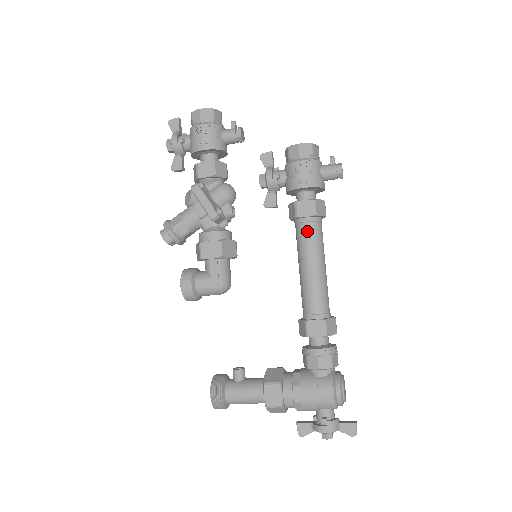
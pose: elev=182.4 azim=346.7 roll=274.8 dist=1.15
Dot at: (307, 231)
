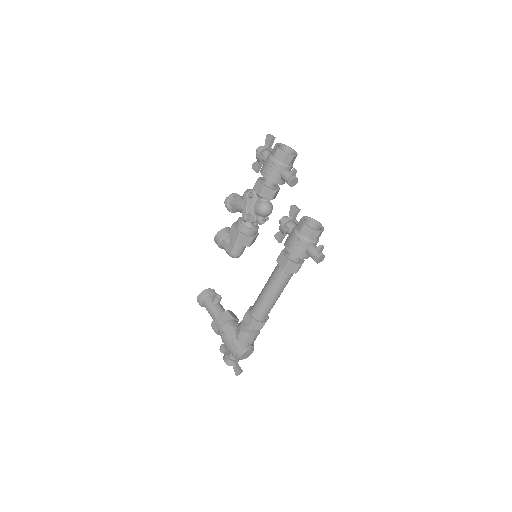
Dot at: (277, 273)
